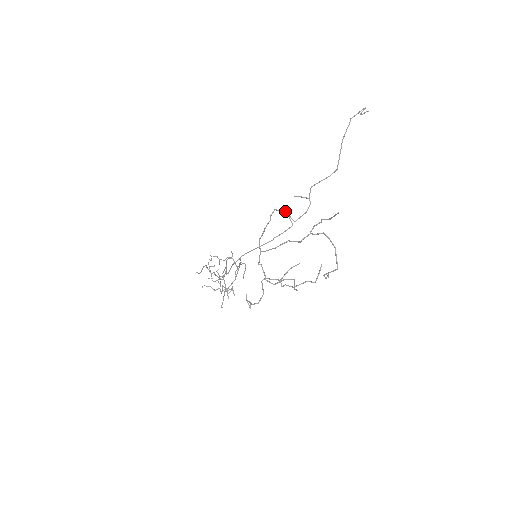
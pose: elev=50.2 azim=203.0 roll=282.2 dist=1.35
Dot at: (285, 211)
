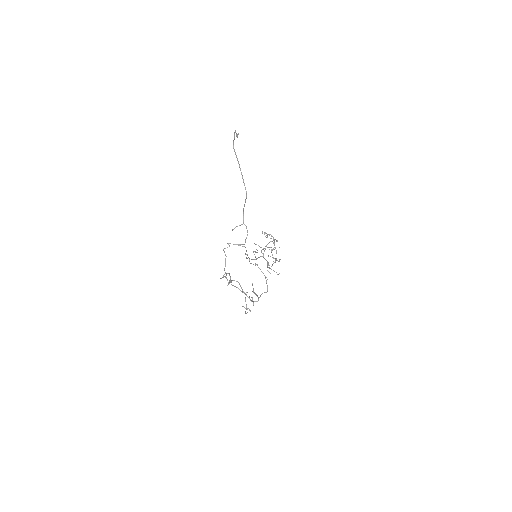
Dot at: occluded
